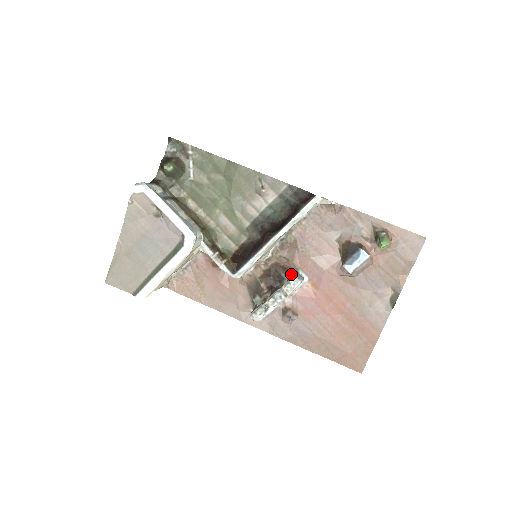
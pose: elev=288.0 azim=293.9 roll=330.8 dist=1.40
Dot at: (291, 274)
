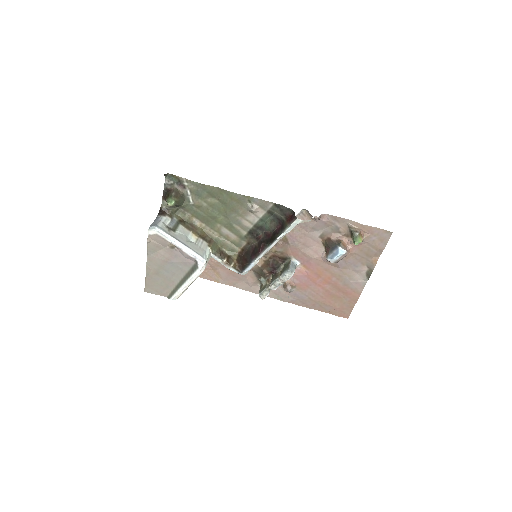
Dot at: (286, 261)
